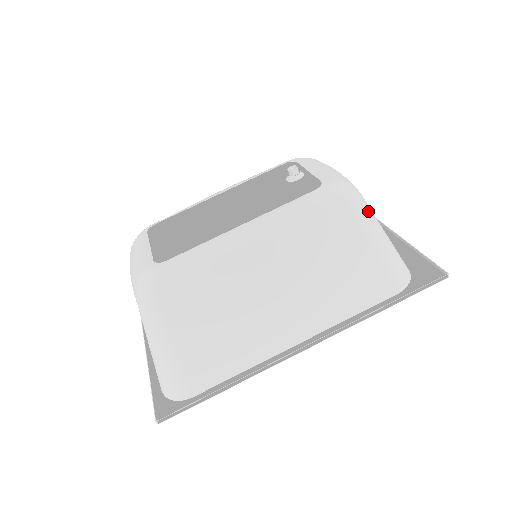
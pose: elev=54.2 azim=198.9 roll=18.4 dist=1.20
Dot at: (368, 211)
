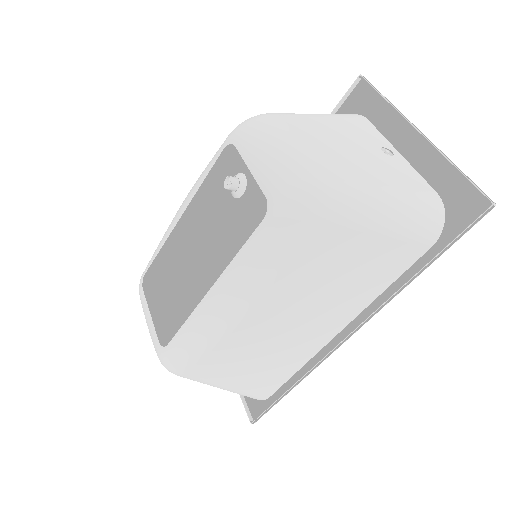
Dot at: (344, 199)
